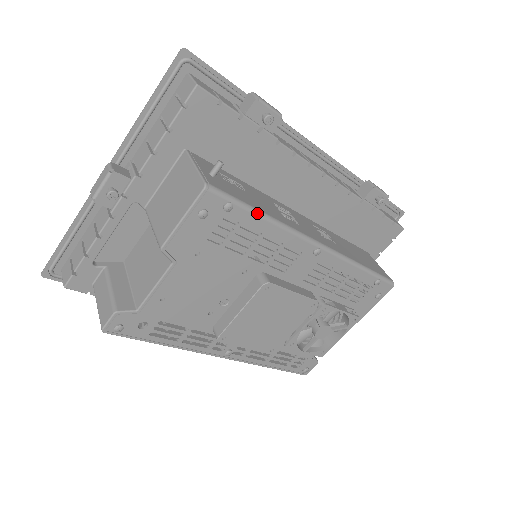
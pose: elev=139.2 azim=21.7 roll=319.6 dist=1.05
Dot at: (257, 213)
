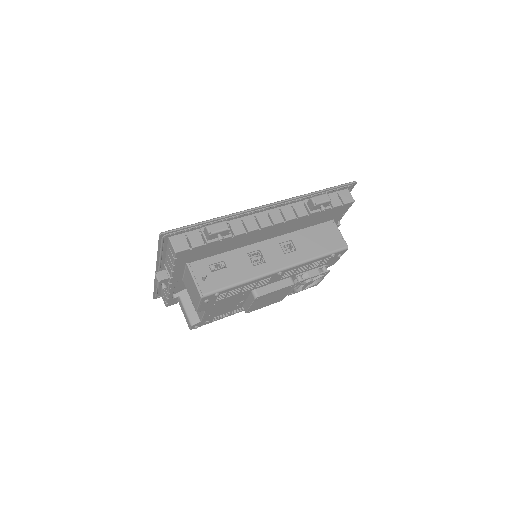
Dot at: (234, 286)
